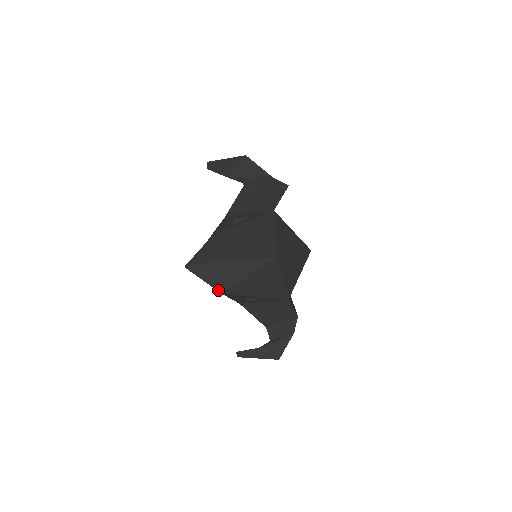
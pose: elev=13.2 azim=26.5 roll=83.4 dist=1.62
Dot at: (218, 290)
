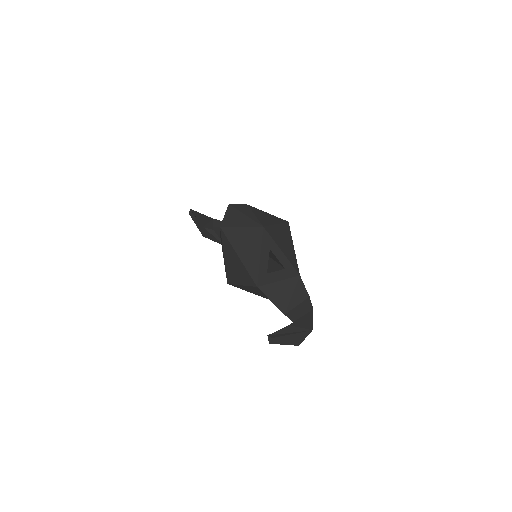
Dot at: (260, 224)
